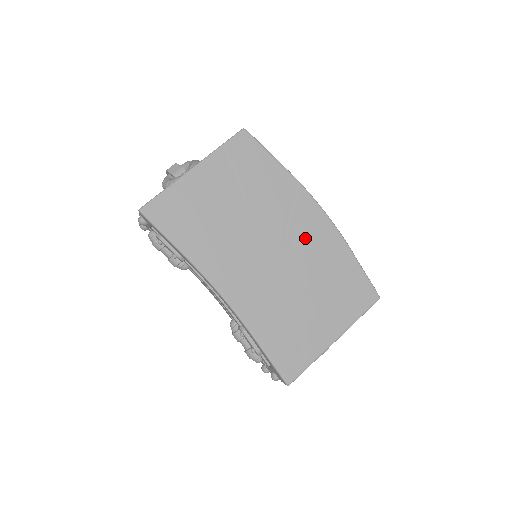
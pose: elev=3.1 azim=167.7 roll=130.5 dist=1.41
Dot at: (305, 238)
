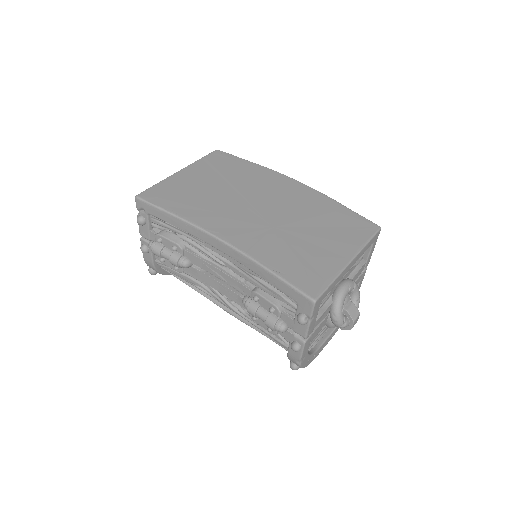
Dot at: (289, 198)
